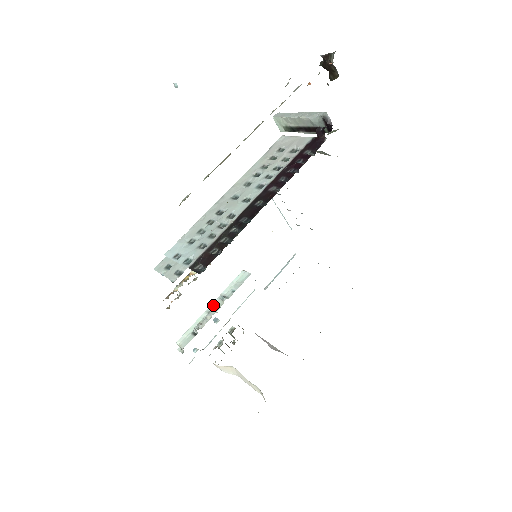
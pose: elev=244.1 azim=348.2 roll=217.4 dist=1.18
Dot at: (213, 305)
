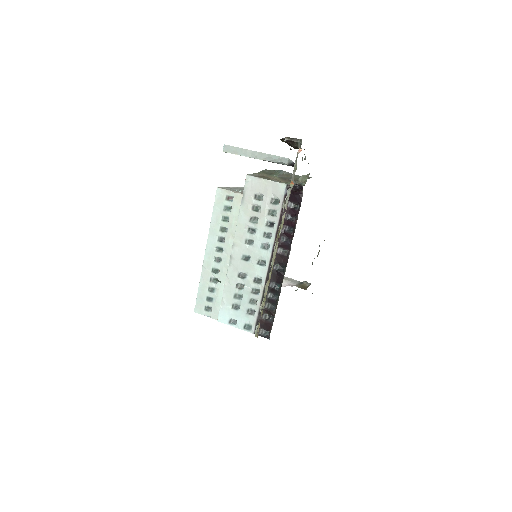
Dot at: occluded
